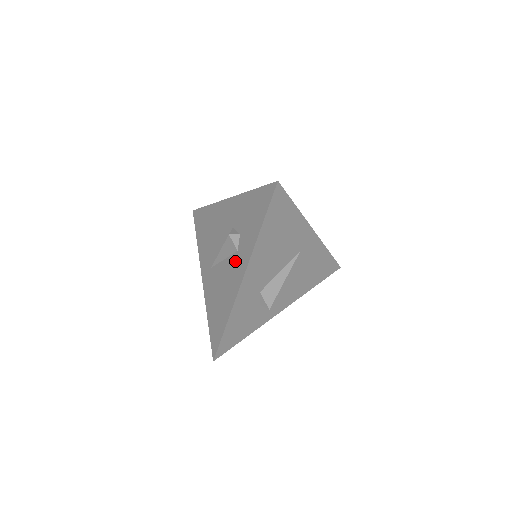
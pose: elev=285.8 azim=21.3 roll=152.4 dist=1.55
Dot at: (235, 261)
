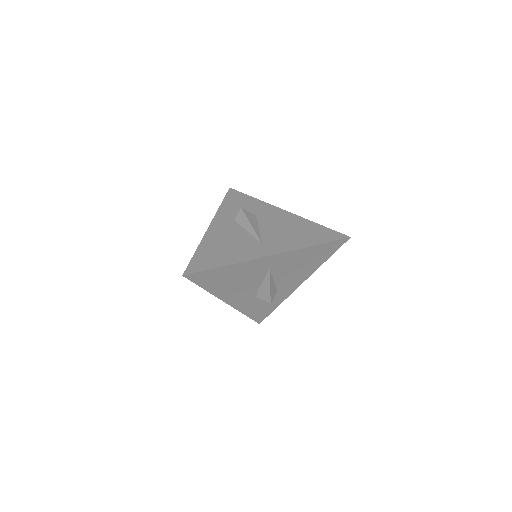
Dot at: occluded
